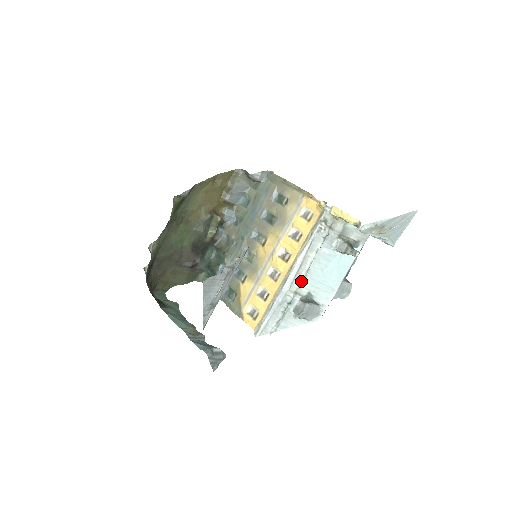
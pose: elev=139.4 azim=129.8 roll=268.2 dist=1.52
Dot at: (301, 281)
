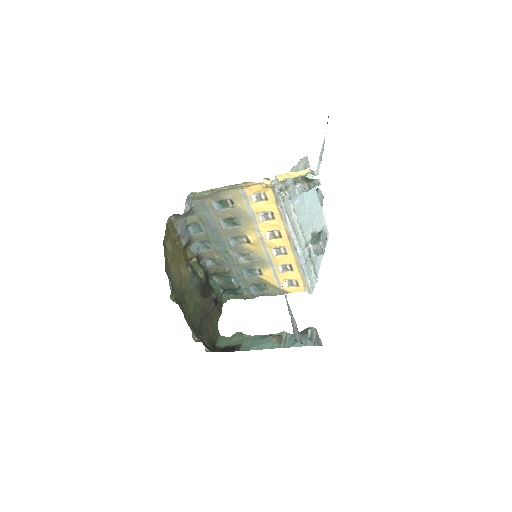
Dot at: (303, 237)
